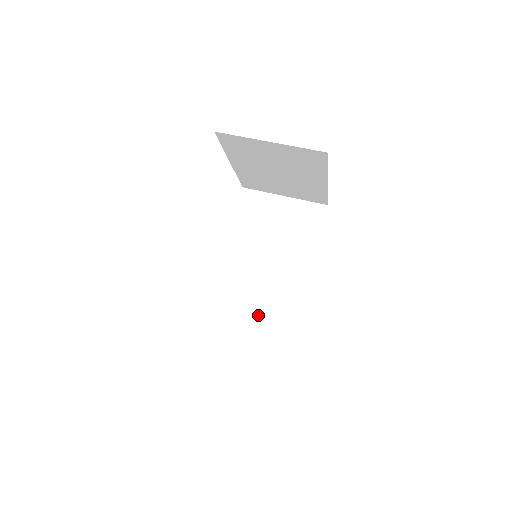
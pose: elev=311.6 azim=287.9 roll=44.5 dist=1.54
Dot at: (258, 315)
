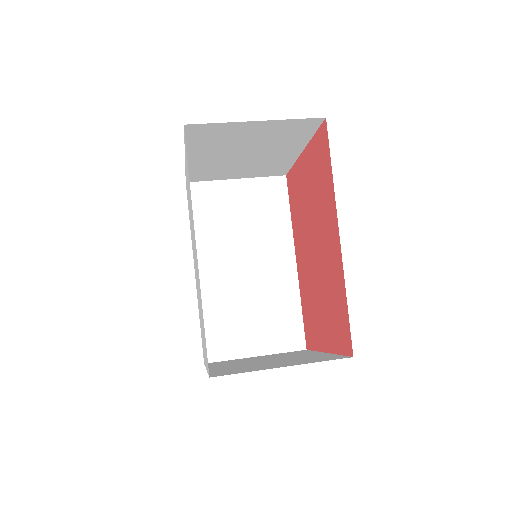
Dot at: (258, 317)
